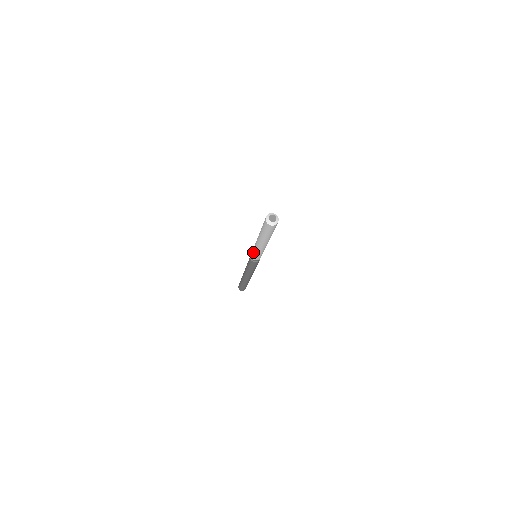
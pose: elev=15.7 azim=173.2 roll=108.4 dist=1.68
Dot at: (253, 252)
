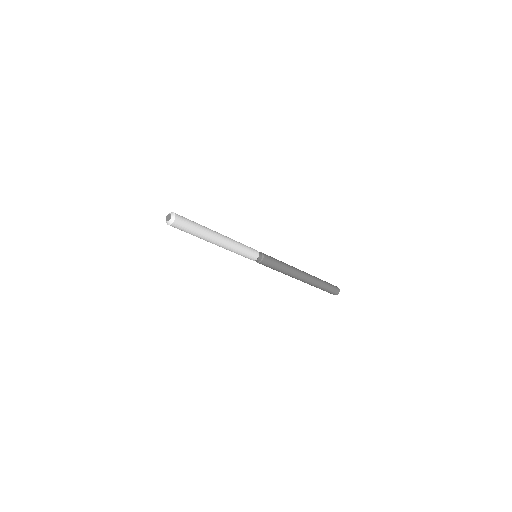
Dot at: occluded
